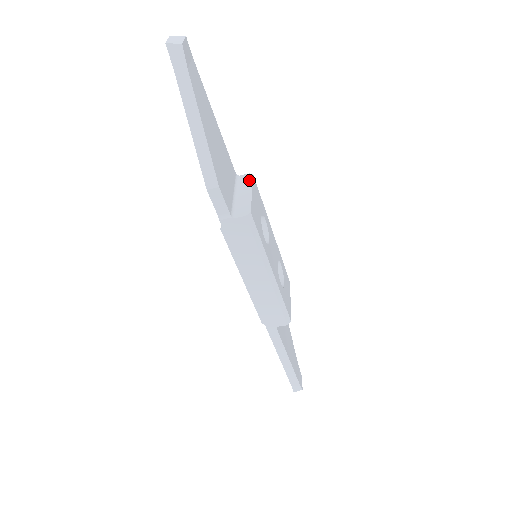
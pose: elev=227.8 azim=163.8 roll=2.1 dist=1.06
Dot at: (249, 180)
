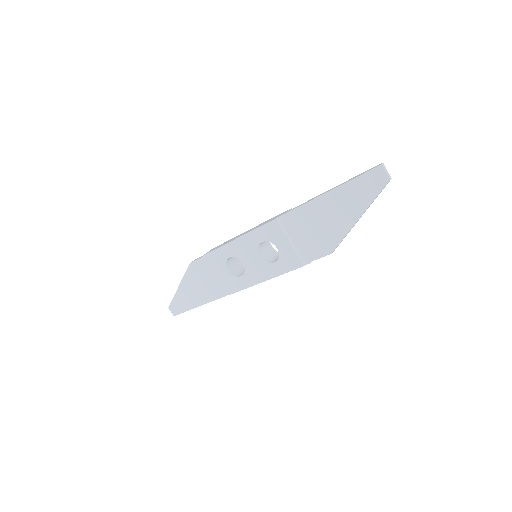
Dot at: occluded
